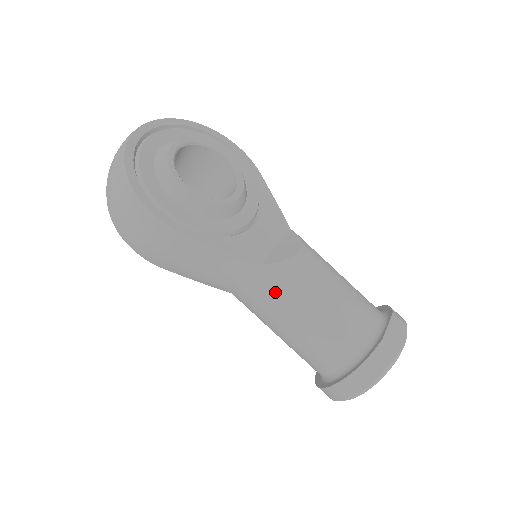
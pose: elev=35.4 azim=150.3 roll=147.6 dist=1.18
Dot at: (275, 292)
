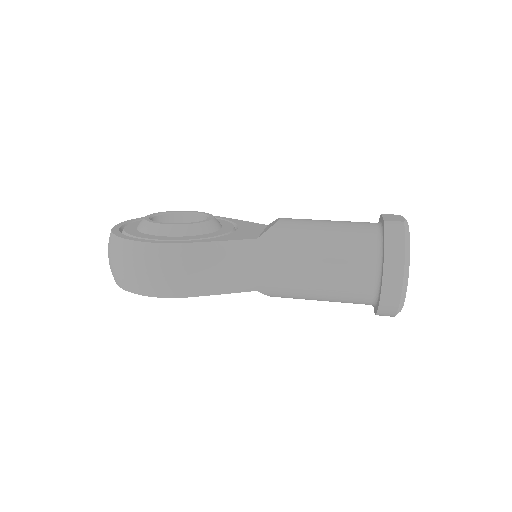
Dot at: (282, 249)
